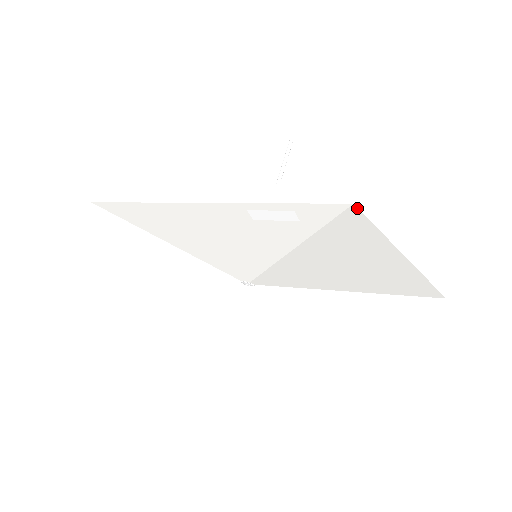
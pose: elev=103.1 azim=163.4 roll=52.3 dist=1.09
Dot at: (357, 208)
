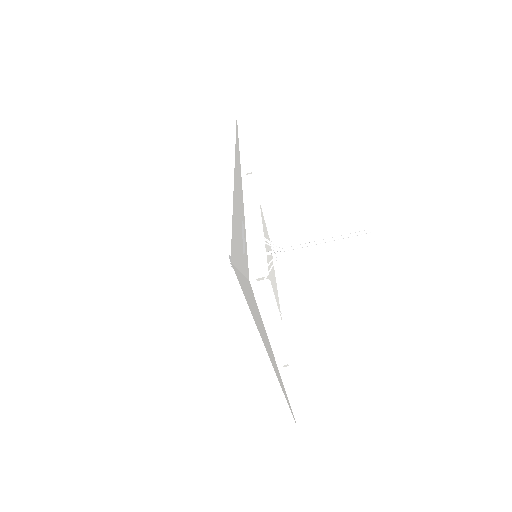
Dot at: (252, 287)
